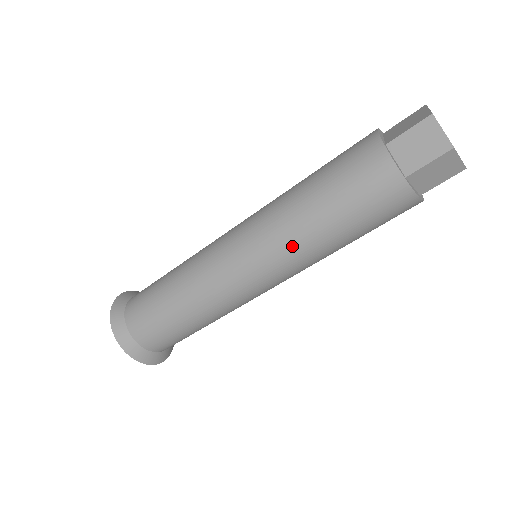
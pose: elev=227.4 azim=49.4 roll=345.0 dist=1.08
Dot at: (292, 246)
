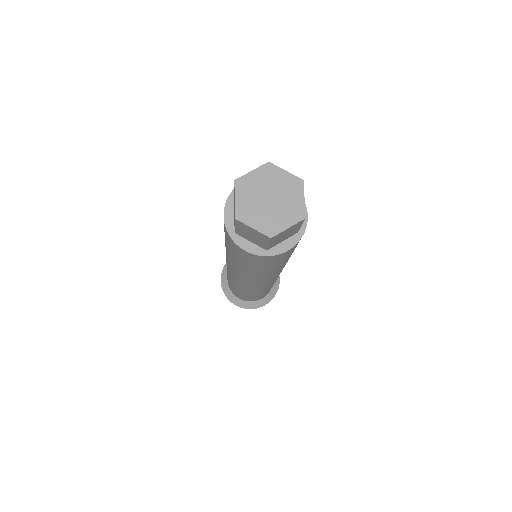
Dot at: (229, 260)
